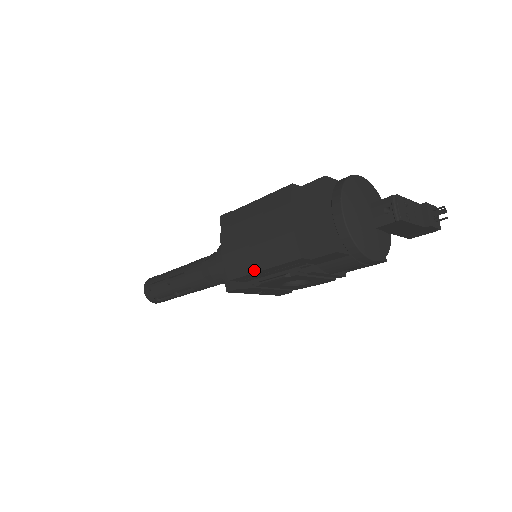
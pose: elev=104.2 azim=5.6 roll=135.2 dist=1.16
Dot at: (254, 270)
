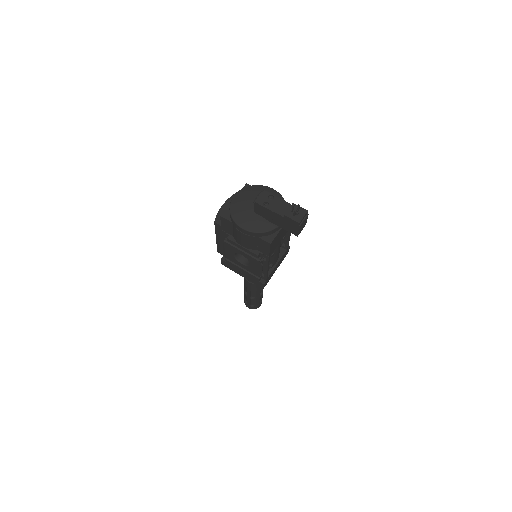
Dot at: (217, 240)
